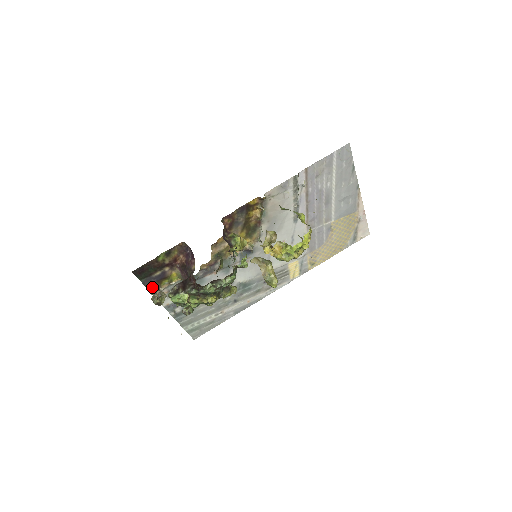
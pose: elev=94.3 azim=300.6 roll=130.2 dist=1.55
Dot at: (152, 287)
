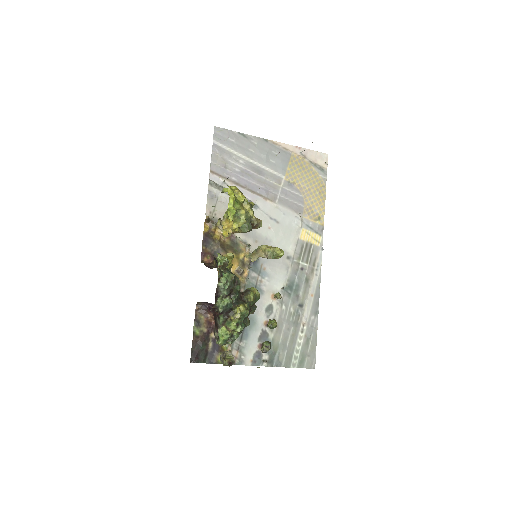
Dot at: occluded
